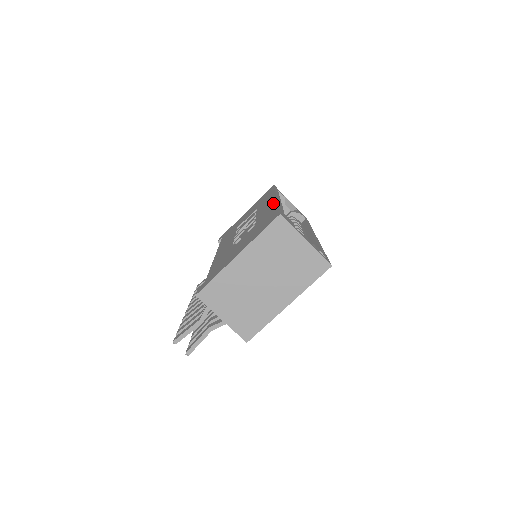
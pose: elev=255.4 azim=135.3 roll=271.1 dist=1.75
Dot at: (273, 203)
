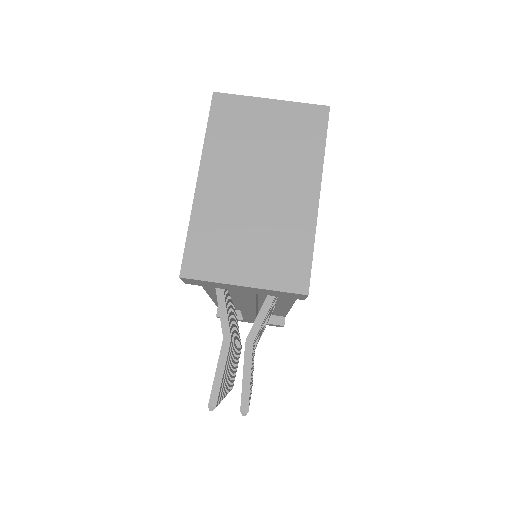
Dot at: occluded
